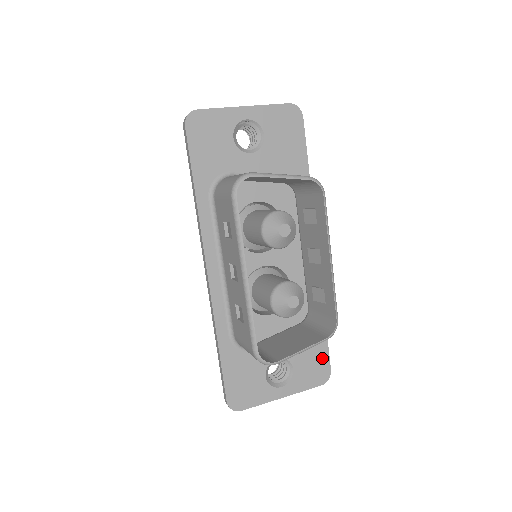
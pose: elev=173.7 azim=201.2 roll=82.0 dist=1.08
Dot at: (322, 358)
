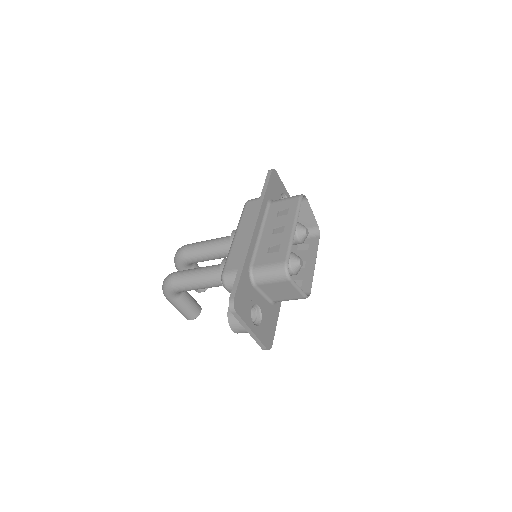
Dot at: (272, 333)
